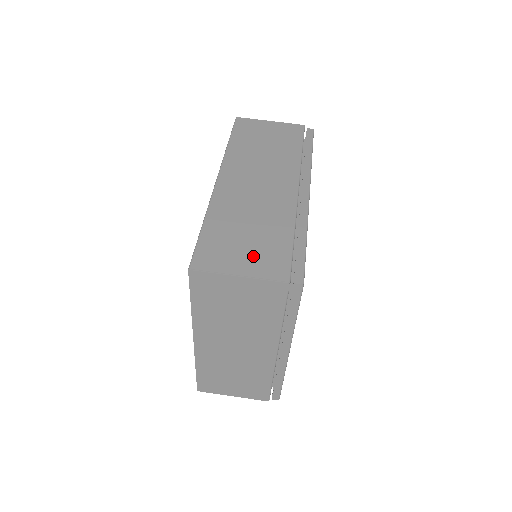
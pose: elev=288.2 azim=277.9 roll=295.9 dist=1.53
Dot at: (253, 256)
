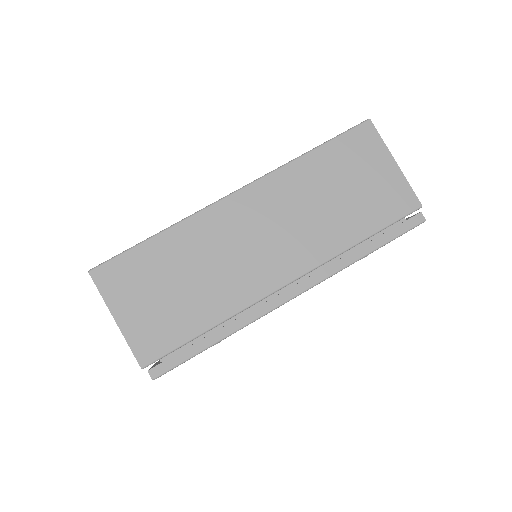
Dot at: (149, 314)
